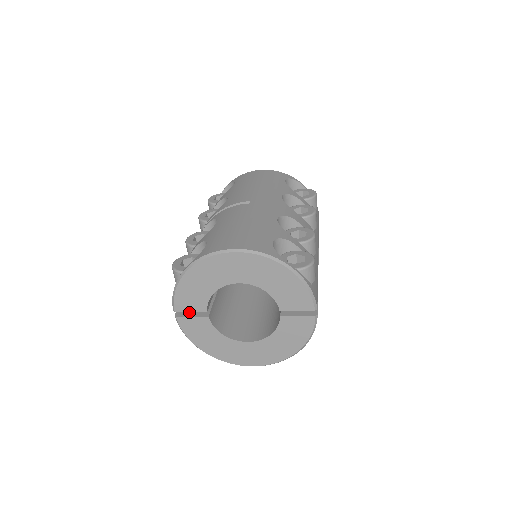
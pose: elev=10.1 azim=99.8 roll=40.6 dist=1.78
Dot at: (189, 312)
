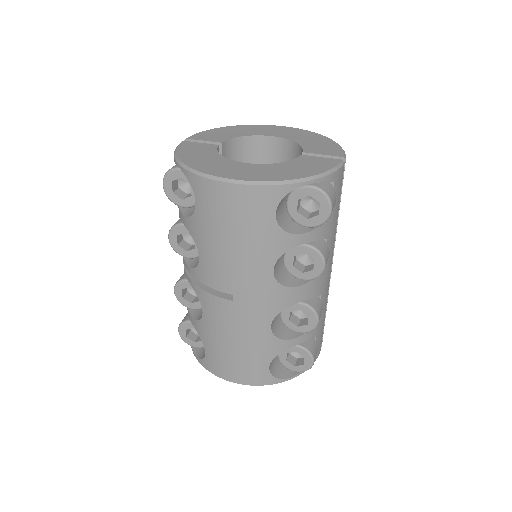
Dot at: occluded
